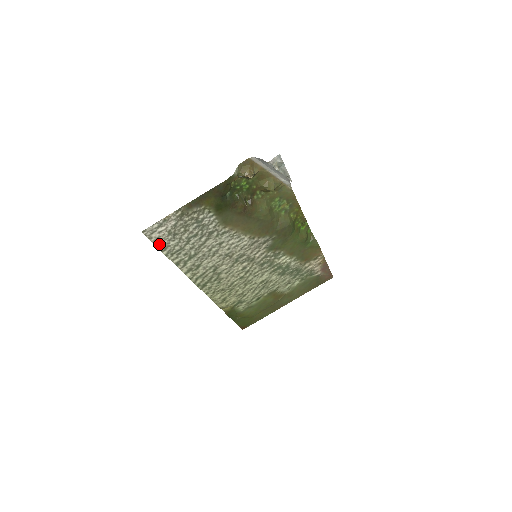
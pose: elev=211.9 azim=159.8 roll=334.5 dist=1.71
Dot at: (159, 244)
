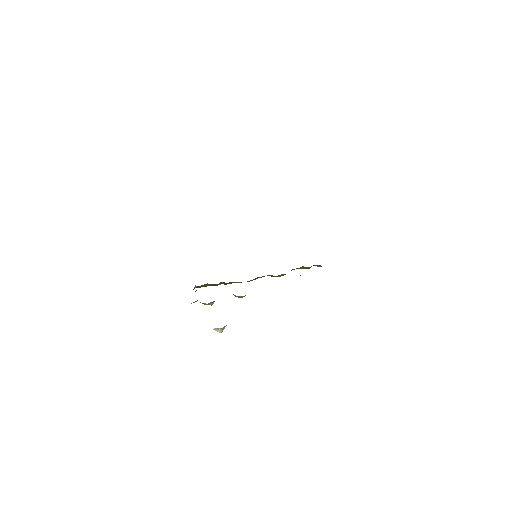
Dot at: occluded
